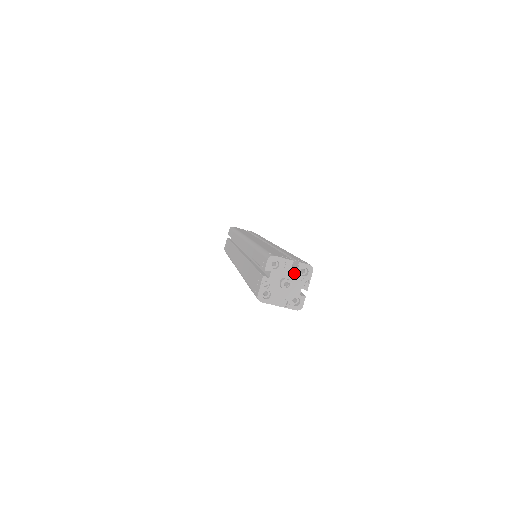
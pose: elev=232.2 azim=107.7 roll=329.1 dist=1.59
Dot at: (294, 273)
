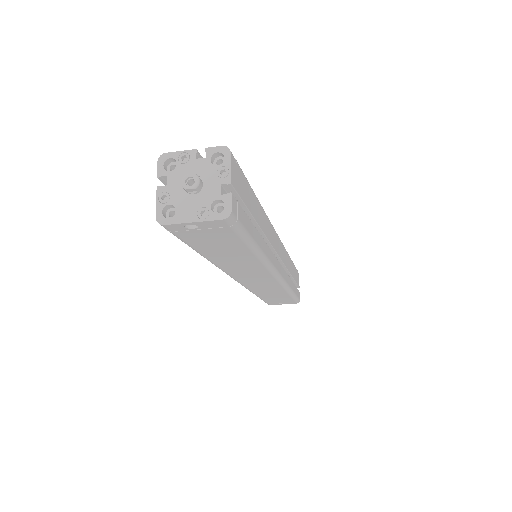
Dot at: (202, 166)
